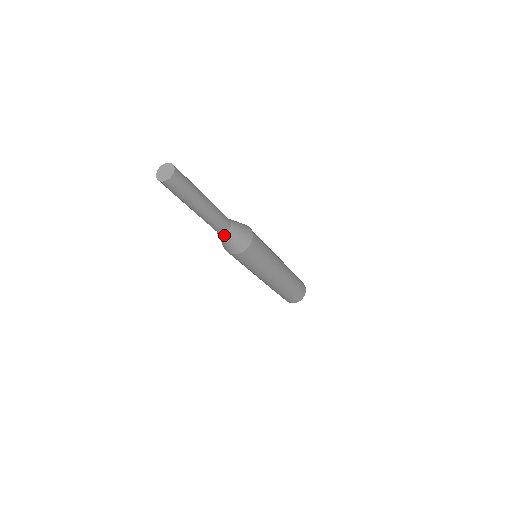
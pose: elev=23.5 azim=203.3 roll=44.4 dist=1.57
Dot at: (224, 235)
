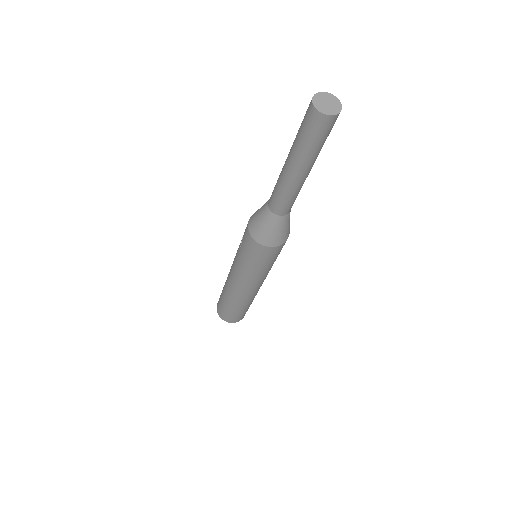
Dot at: (286, 217)
